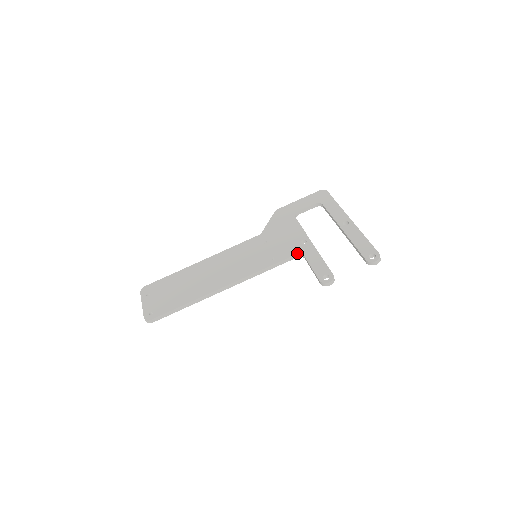
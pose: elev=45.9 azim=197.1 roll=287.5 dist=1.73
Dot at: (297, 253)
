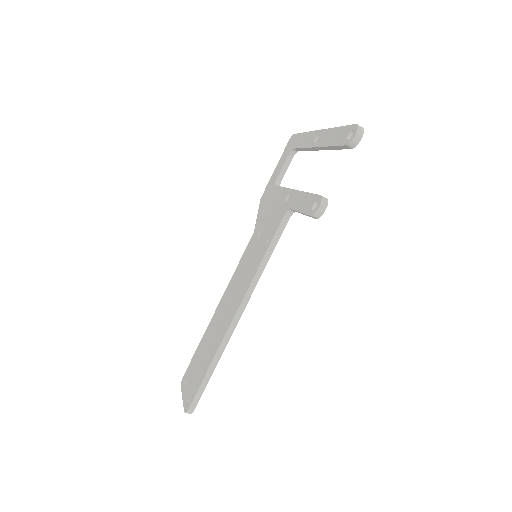
Dot at: (284, 214)
